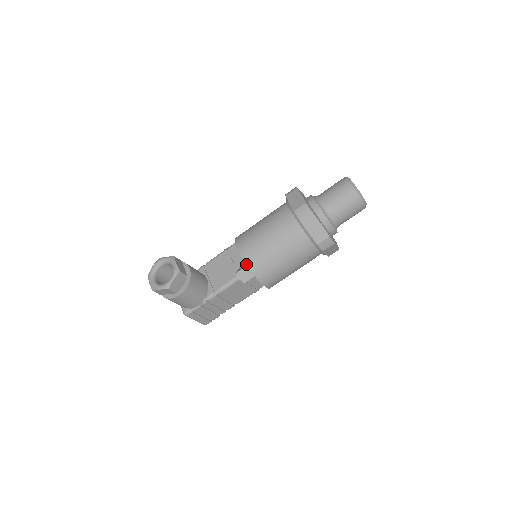
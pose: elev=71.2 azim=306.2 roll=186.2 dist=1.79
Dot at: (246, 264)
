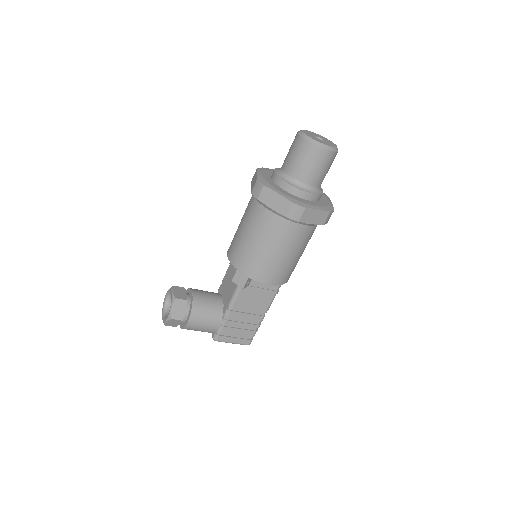
Dot at: occluded
